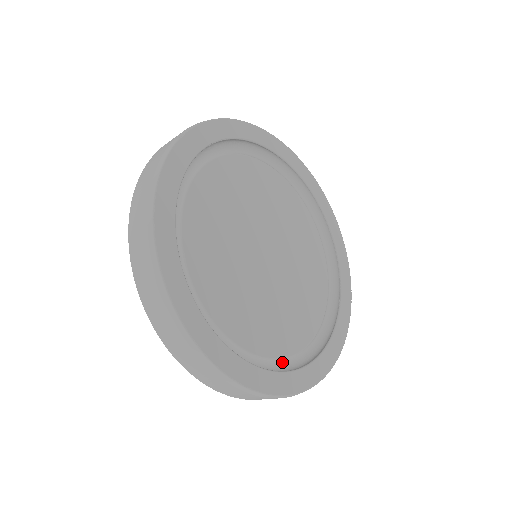
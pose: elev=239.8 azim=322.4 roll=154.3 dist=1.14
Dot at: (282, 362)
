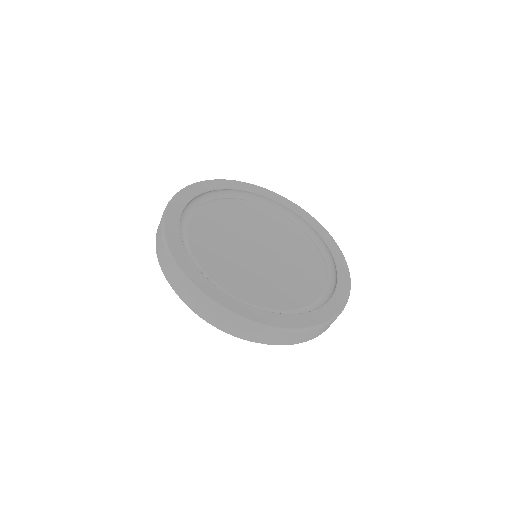
Dot at: (307, 309)
